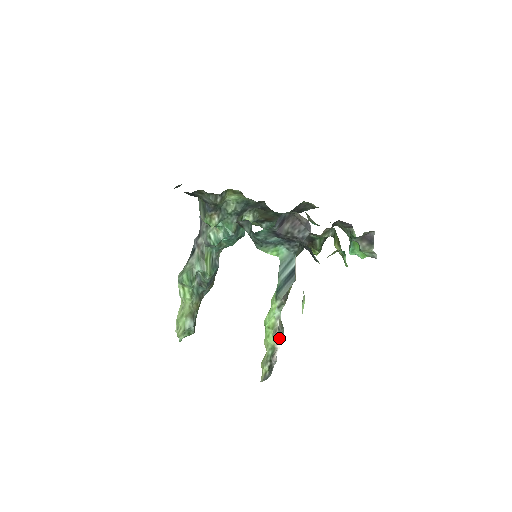
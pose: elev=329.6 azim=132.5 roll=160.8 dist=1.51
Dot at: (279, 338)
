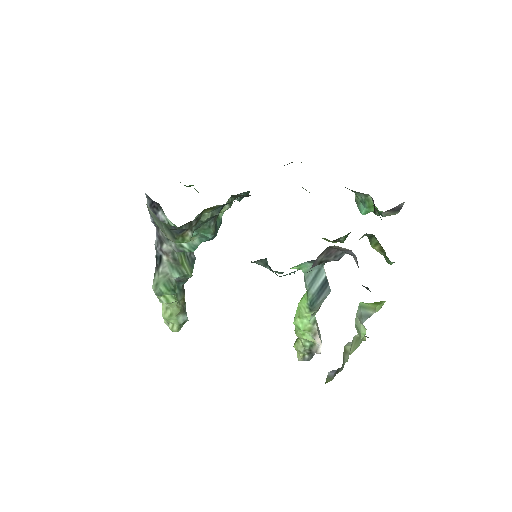
Dot at: (320, 338)
